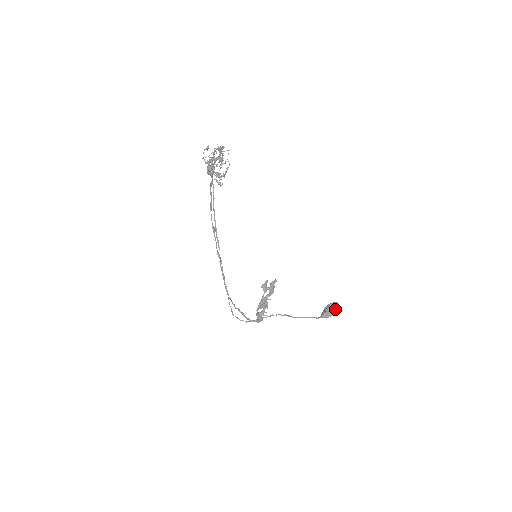
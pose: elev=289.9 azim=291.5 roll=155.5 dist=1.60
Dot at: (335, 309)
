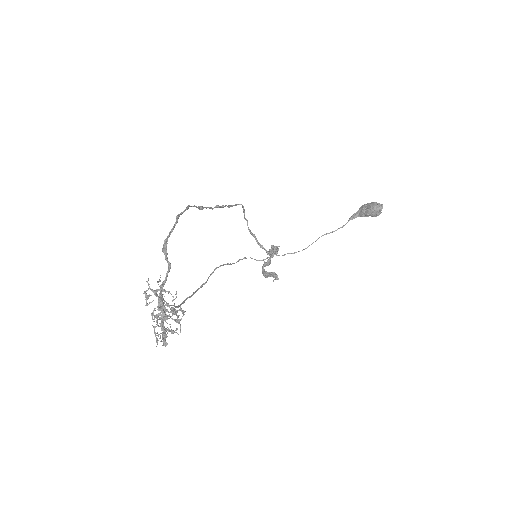
Dot at: (376, 216)
